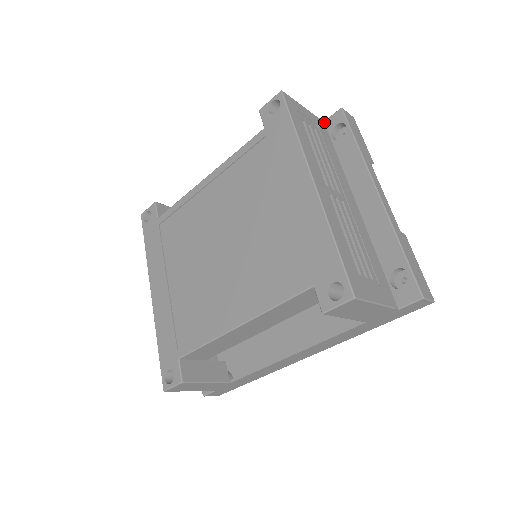
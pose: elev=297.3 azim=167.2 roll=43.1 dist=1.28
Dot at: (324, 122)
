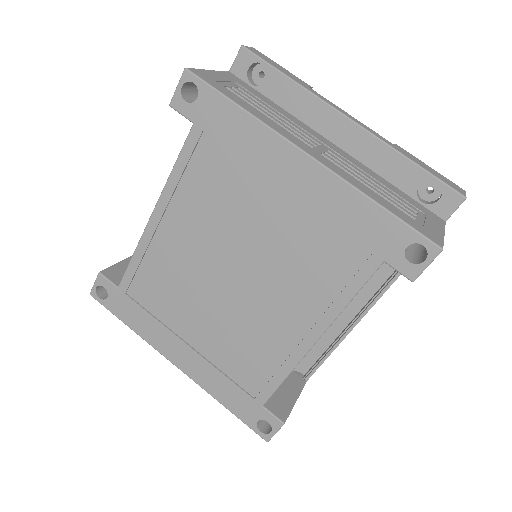
Dot at: (230, 72)
